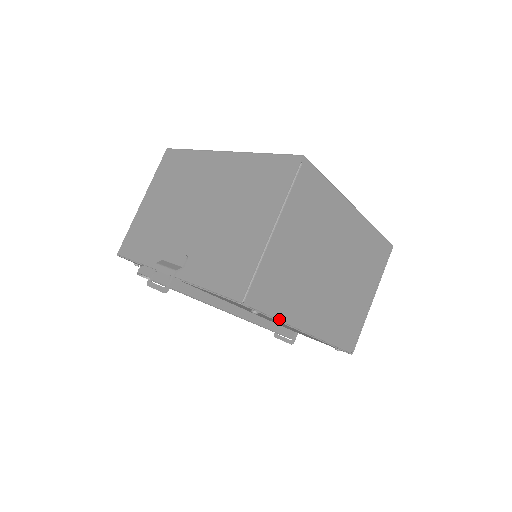
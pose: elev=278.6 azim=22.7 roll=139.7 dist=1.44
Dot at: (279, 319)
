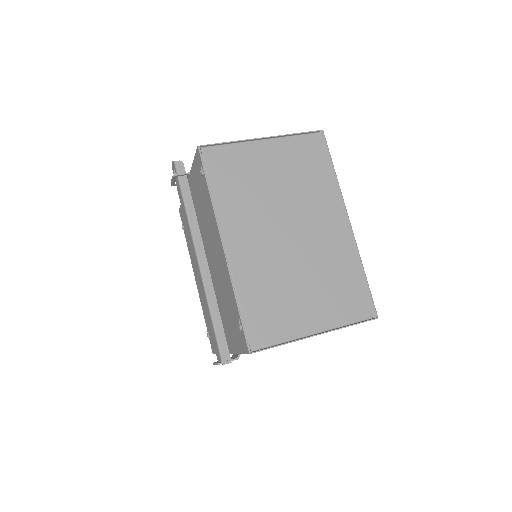
Dot at: (213, 198)
